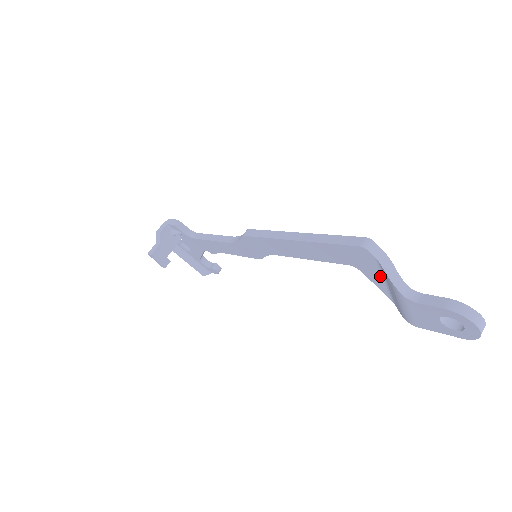
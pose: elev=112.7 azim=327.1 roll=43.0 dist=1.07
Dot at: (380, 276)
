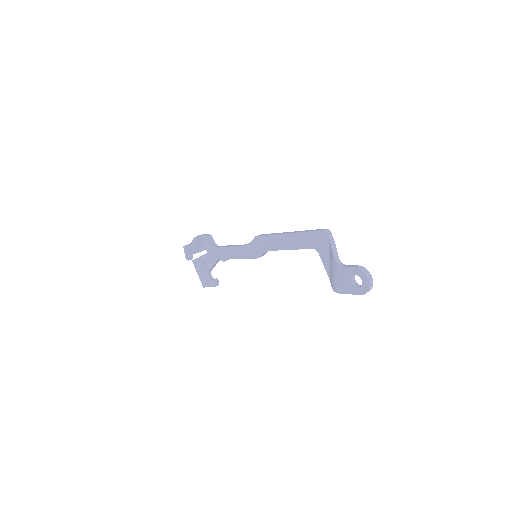
Dot at: (328, 254)
